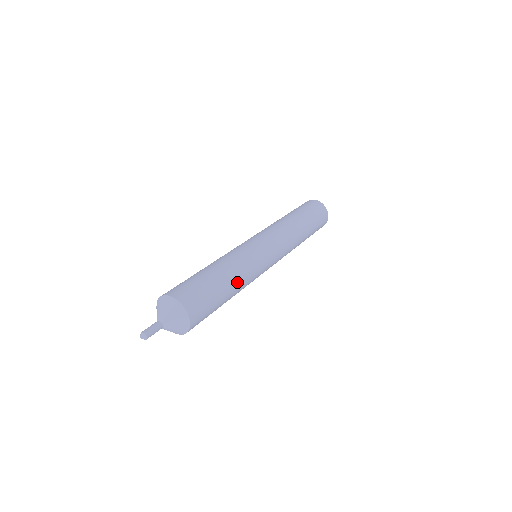
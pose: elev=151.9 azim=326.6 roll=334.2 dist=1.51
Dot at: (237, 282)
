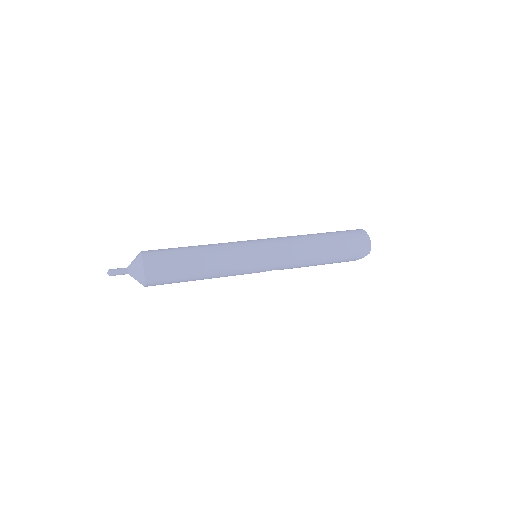
Dot at: (209, 263)
